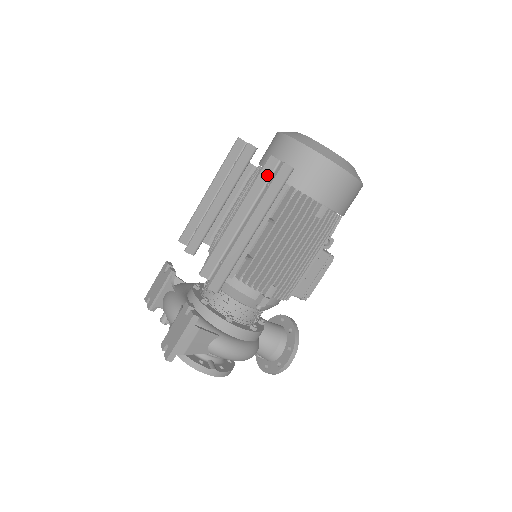
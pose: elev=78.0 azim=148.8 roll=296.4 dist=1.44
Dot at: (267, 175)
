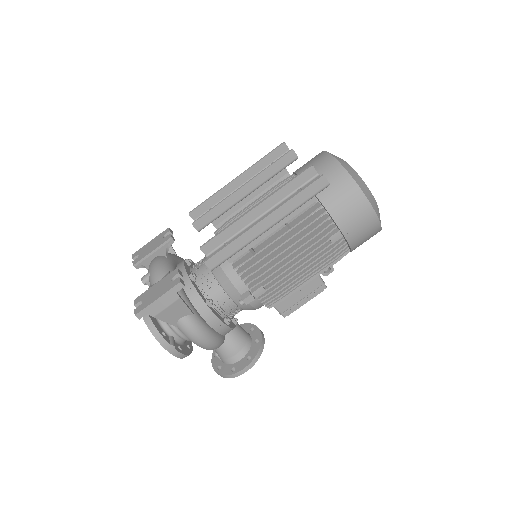
Dot at: (301, 182)
